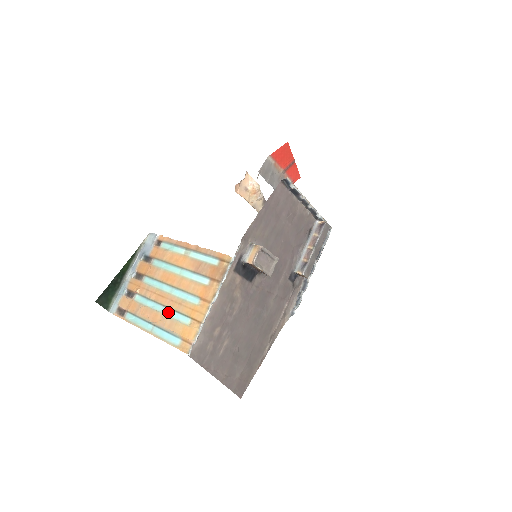
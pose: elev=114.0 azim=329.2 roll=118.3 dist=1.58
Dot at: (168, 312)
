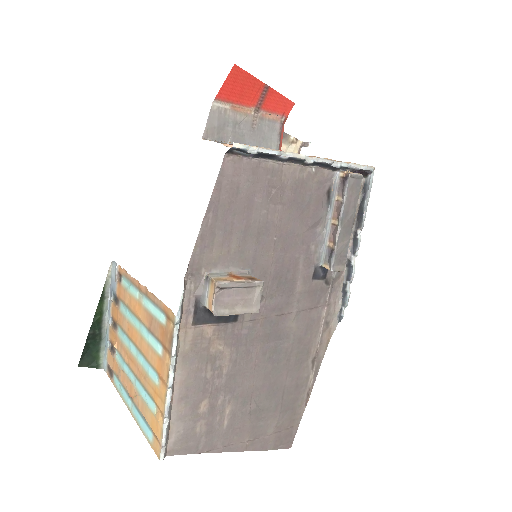
Dot at: (138, 387)
